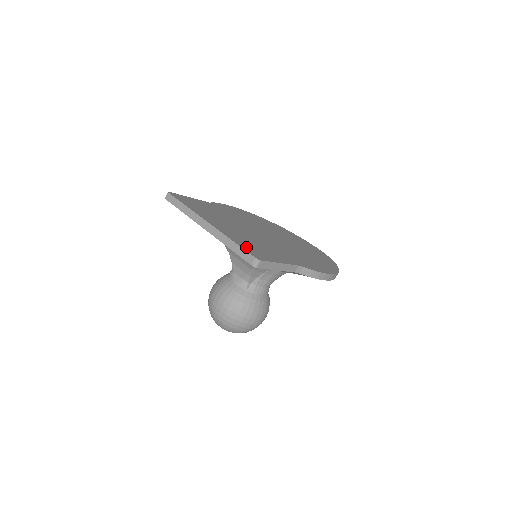
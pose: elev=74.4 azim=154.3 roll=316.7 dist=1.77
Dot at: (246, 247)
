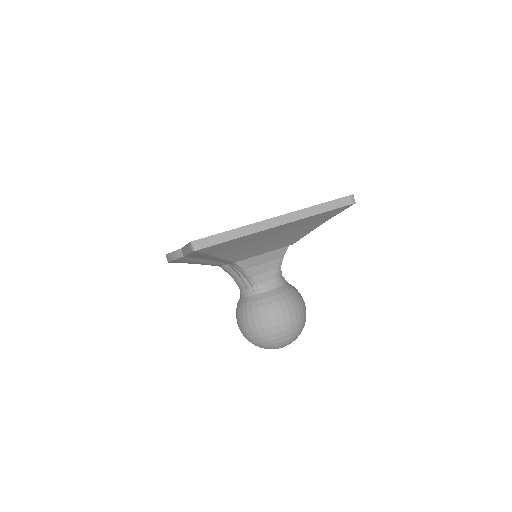
Dot at: occluded
